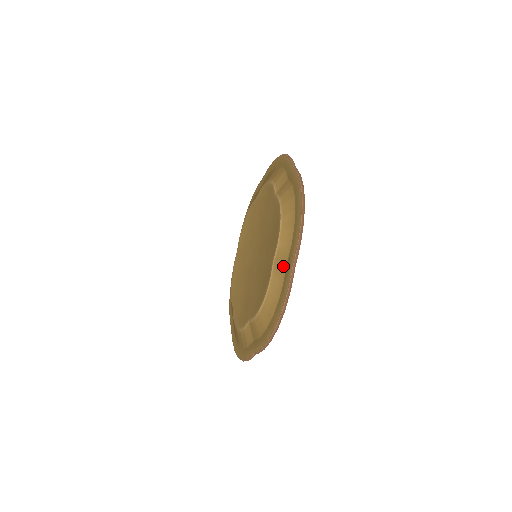
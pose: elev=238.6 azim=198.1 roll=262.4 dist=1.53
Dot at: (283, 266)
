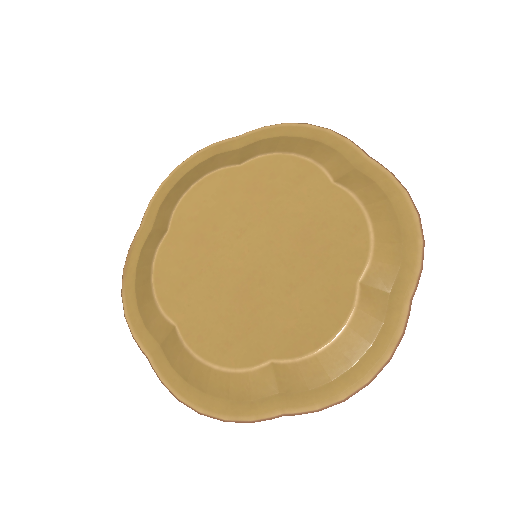
Dot at: (383, 294)
